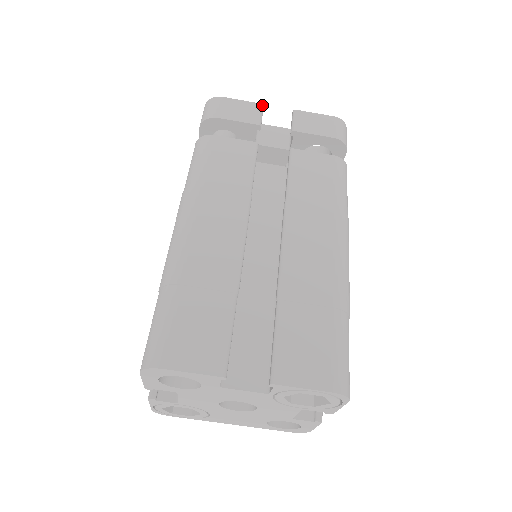
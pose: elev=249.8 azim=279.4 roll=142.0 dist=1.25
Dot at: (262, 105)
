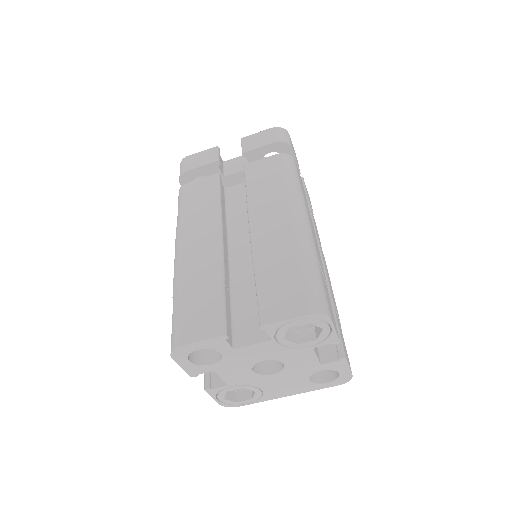
Dot at: (217, 147)
